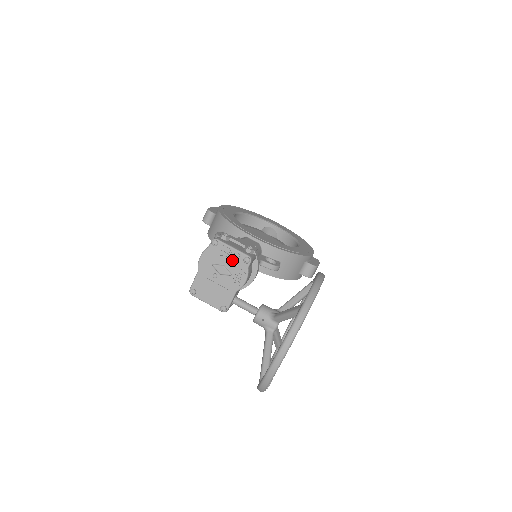
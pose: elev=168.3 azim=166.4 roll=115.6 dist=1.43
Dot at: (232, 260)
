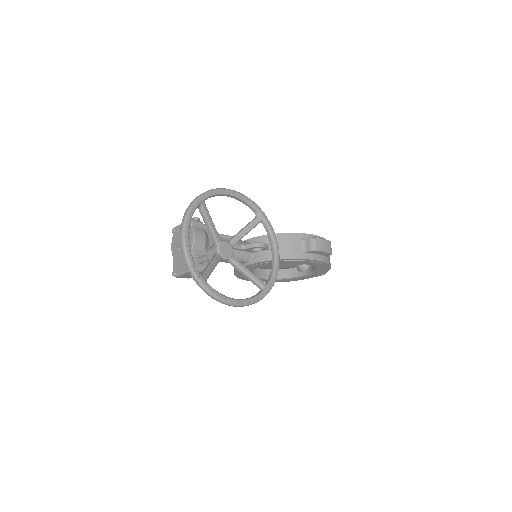
Dot at: occluded
